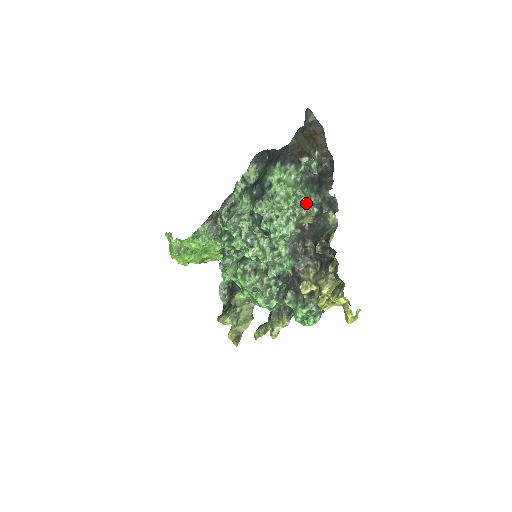
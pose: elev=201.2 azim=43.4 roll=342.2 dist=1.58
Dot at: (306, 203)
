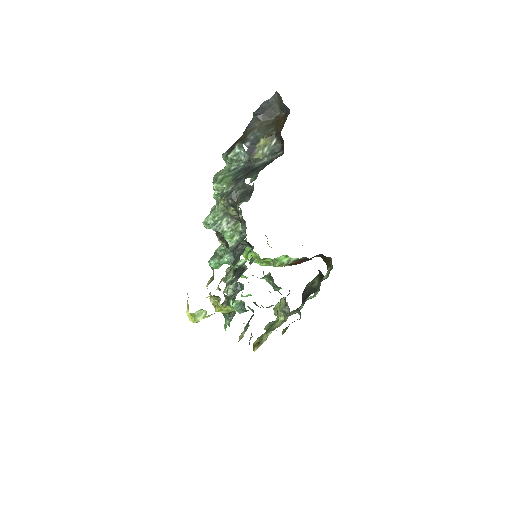
Dot at: occluded
